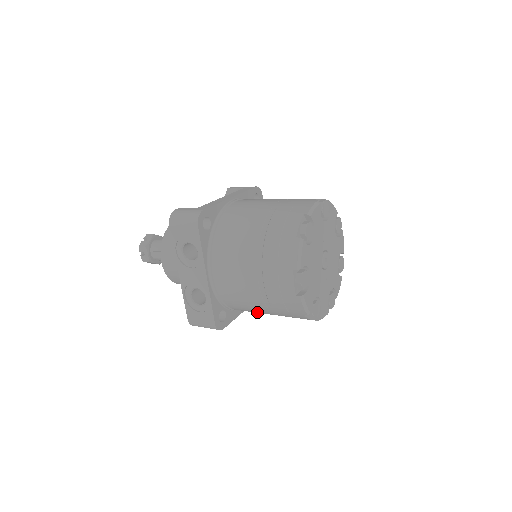
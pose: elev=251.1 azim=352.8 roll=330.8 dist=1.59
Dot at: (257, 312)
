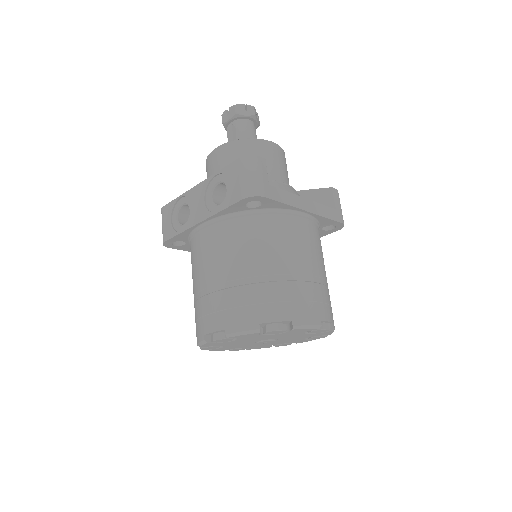
Dot at: occluded
